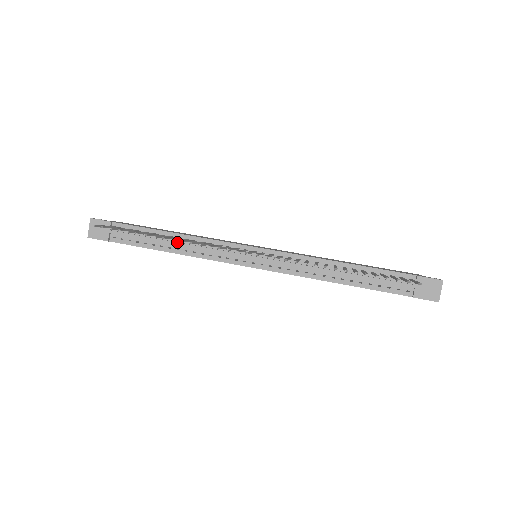
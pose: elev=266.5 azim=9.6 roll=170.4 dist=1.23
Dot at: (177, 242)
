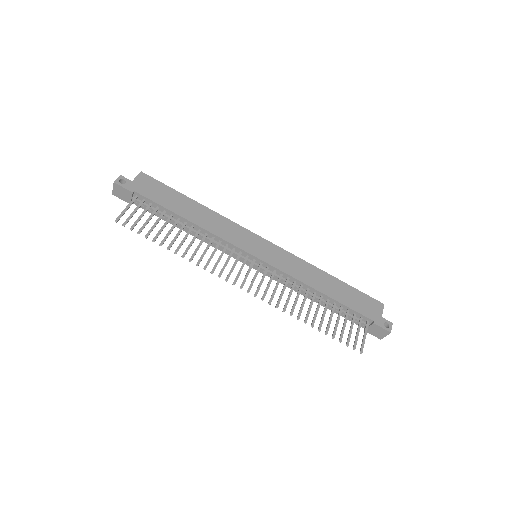
Dot at: (190, 229)
